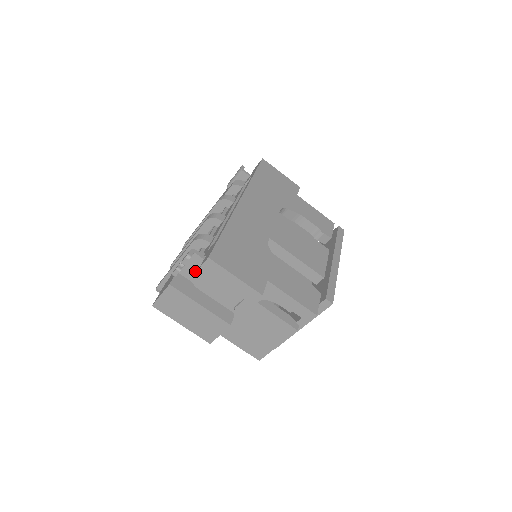
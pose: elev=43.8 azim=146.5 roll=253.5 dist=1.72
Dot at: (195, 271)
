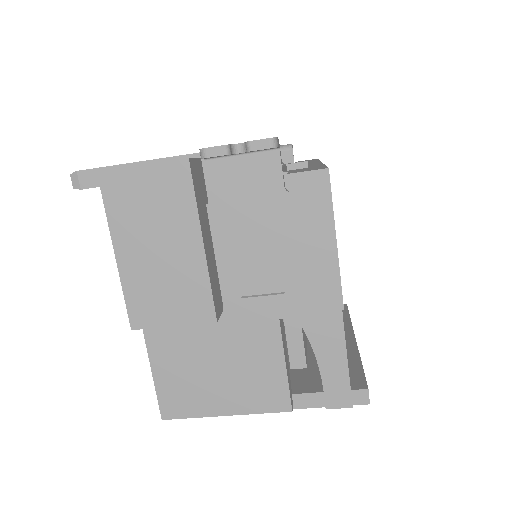
Dot at: (240, 181)
